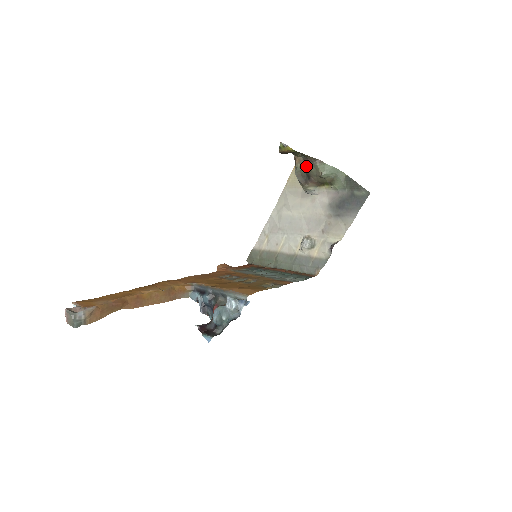
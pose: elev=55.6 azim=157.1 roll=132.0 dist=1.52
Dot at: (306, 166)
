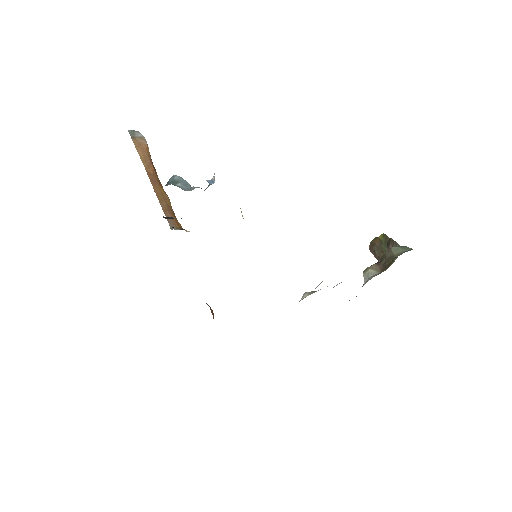
Dot at: occluded
